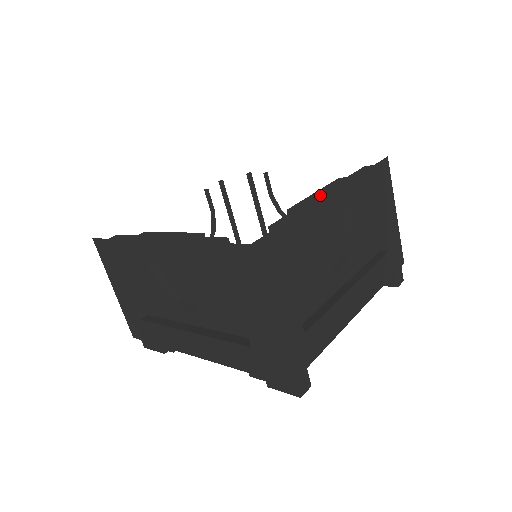
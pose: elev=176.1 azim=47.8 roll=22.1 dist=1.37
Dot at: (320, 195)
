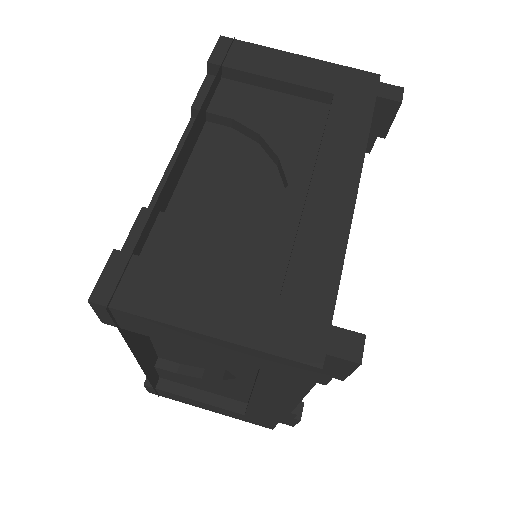
Dot at: occluded
